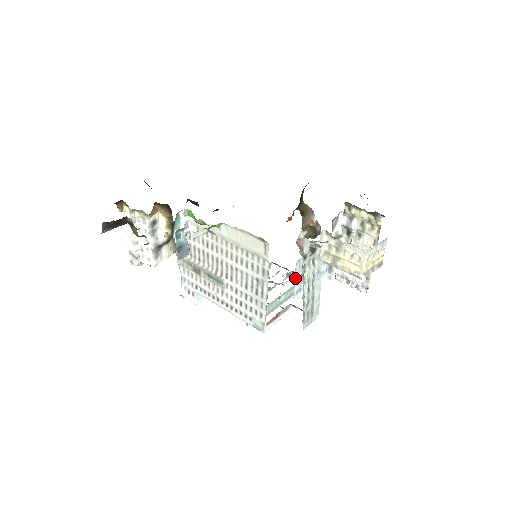
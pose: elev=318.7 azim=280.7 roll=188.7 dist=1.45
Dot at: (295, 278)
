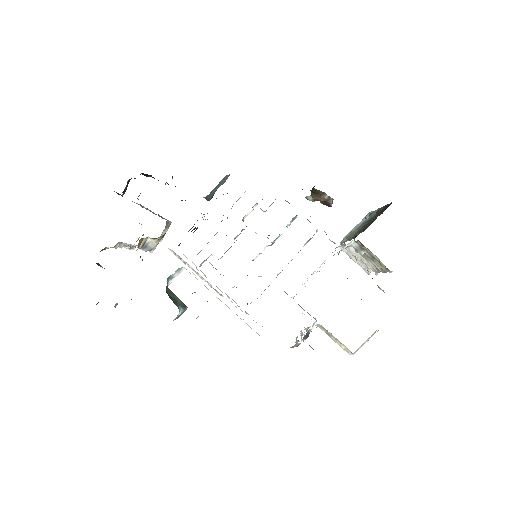
Dot at: (293, 297)
